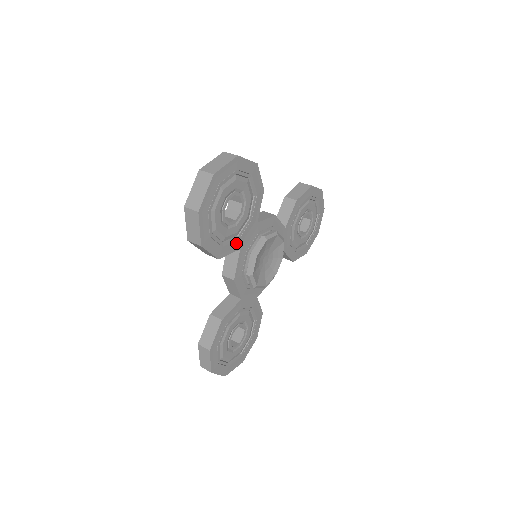
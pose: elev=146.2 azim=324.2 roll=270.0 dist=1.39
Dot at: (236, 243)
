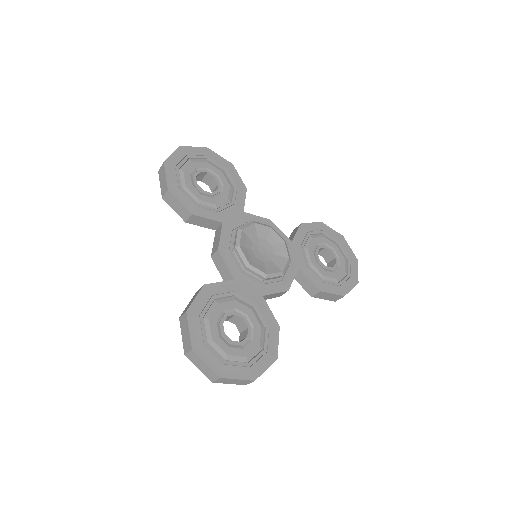
Dot at: (216, 214)
